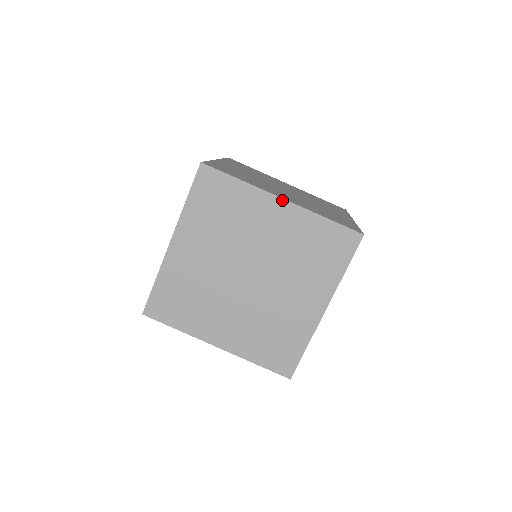
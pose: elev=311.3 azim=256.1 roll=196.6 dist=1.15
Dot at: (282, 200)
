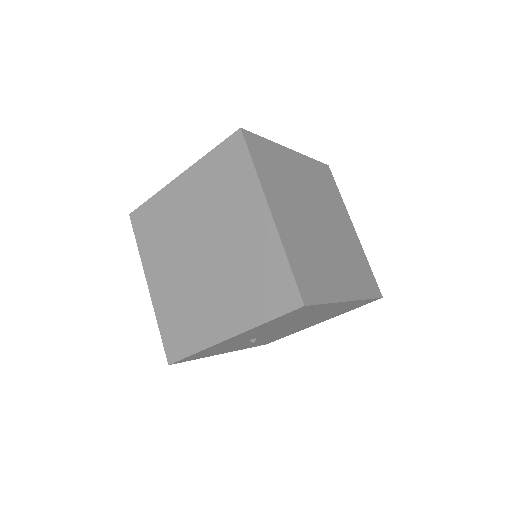
Dot at: (269, 212)
